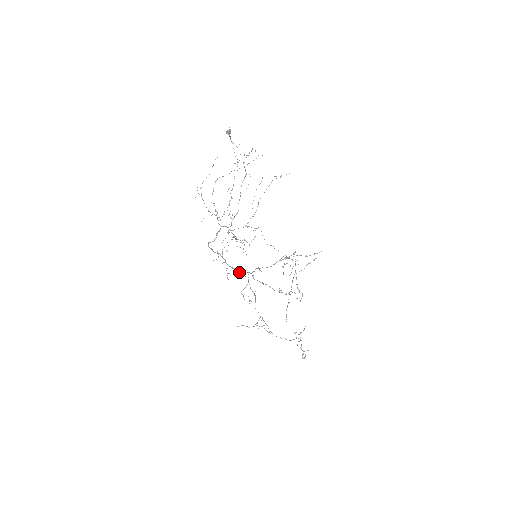
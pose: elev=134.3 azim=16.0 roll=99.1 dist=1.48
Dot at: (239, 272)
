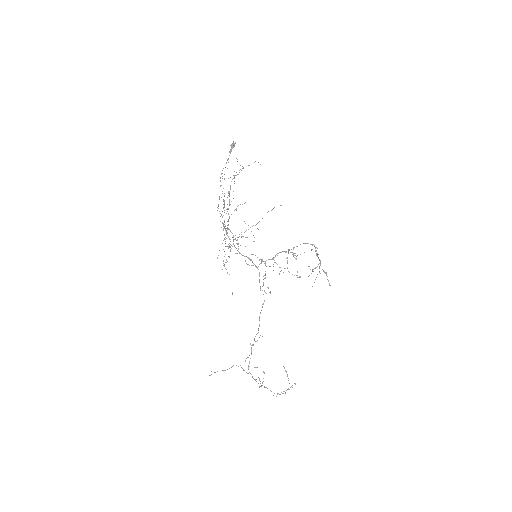
Dot at: (254, 264)
